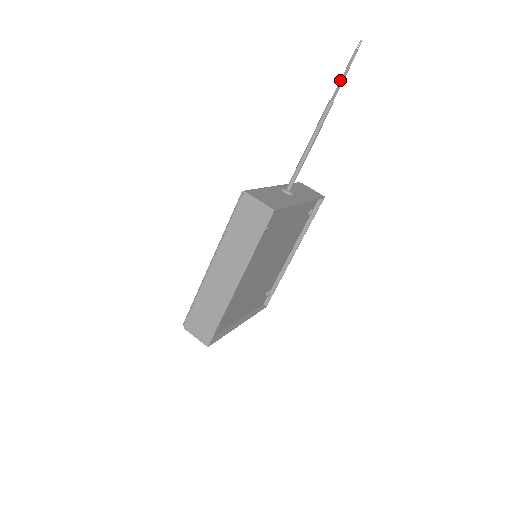
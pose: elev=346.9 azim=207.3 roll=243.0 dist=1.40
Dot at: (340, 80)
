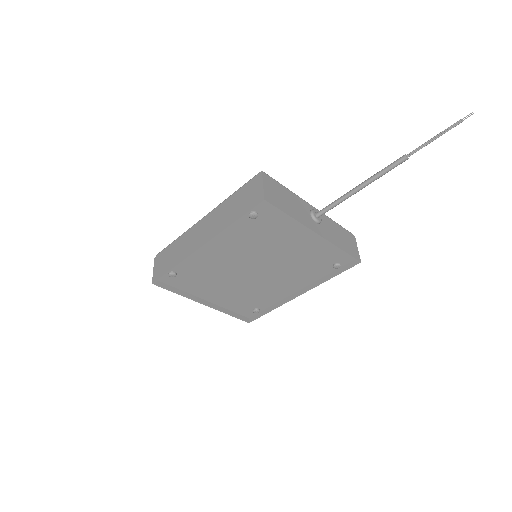
Dot at: (427, 141)
